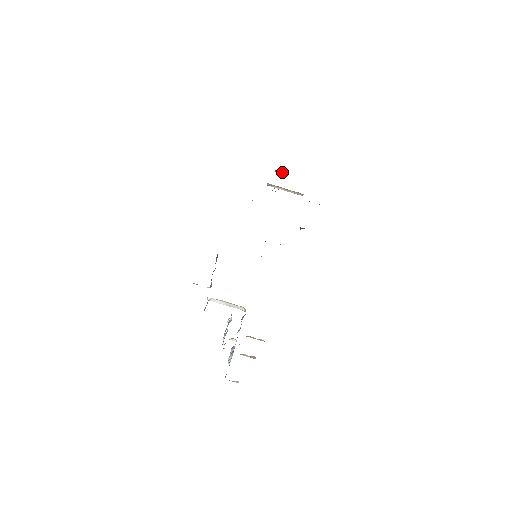
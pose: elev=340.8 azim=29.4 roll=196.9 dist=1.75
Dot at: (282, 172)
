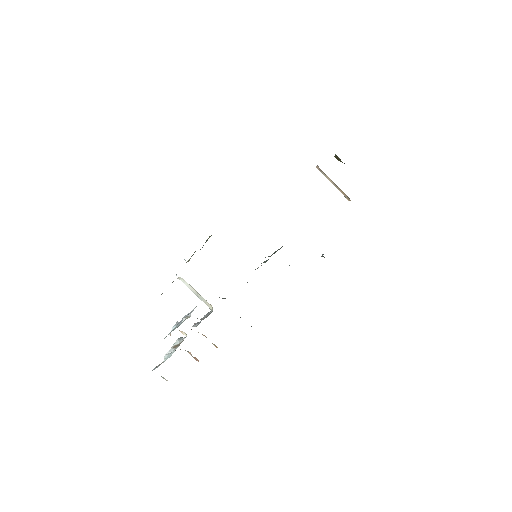
Dot at: occluded
